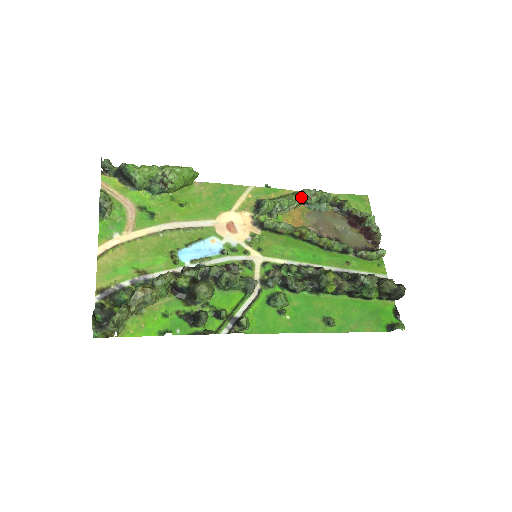
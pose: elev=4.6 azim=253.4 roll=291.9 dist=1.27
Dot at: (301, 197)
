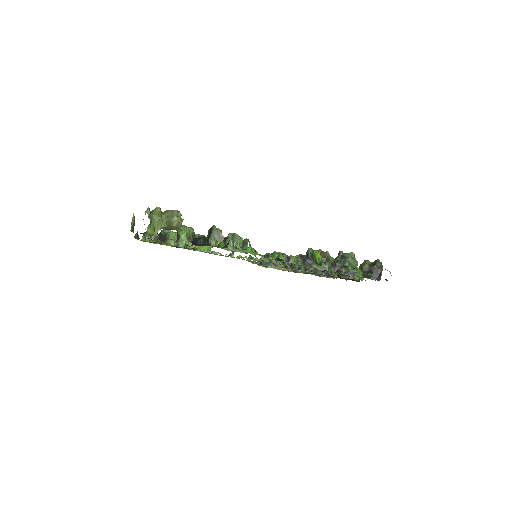
Dot at: occluded
